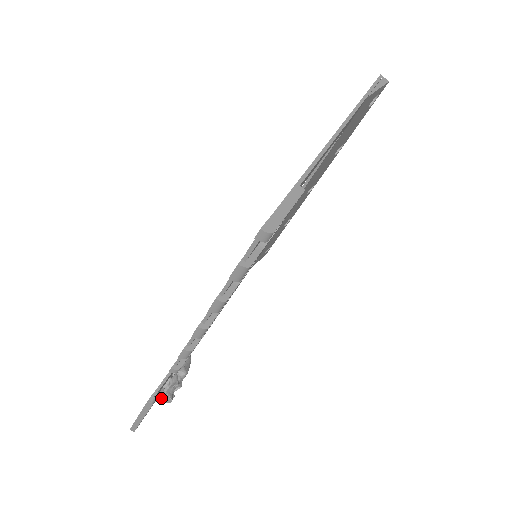
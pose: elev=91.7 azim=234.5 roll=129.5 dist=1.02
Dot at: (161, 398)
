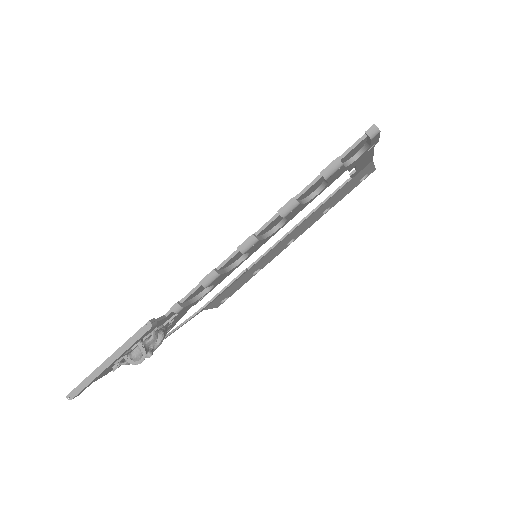
Dot at: (129, 357)
